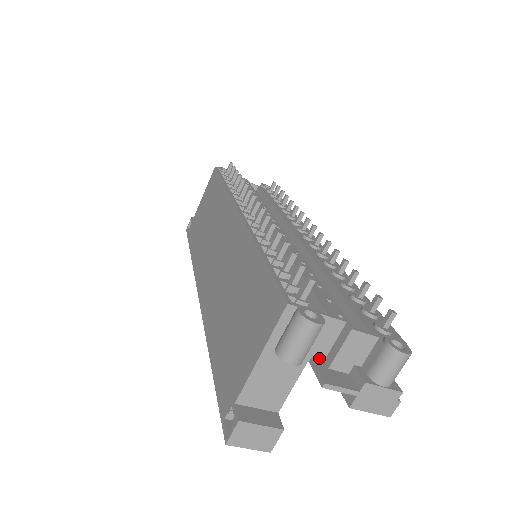
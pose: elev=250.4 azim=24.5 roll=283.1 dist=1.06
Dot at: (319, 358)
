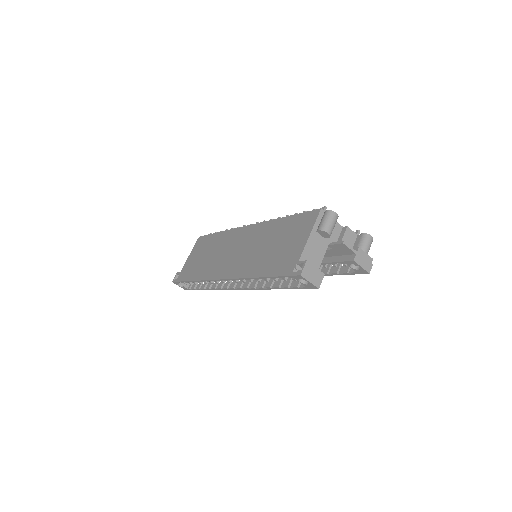
Dot at: occluded
